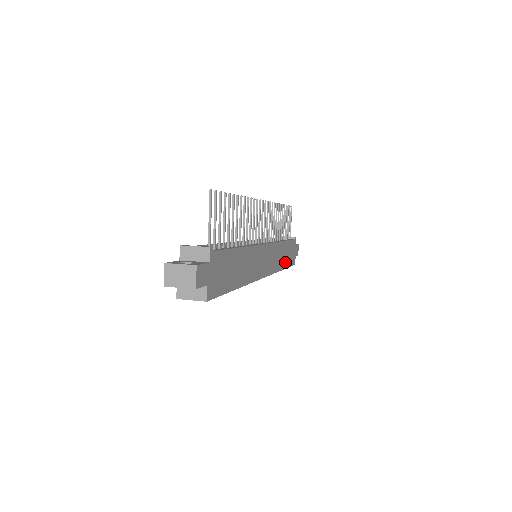
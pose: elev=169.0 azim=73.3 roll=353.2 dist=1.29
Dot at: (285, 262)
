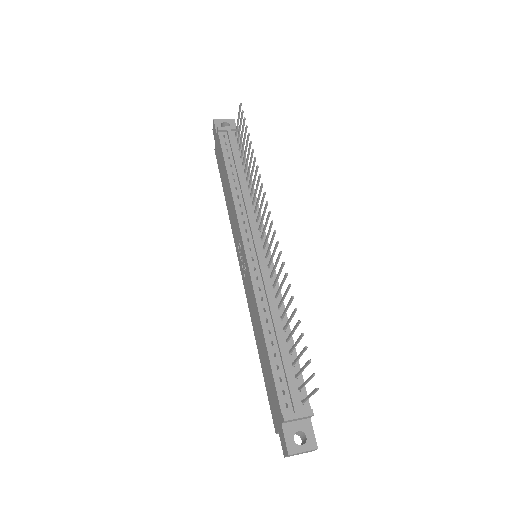
Dot at: occluded
